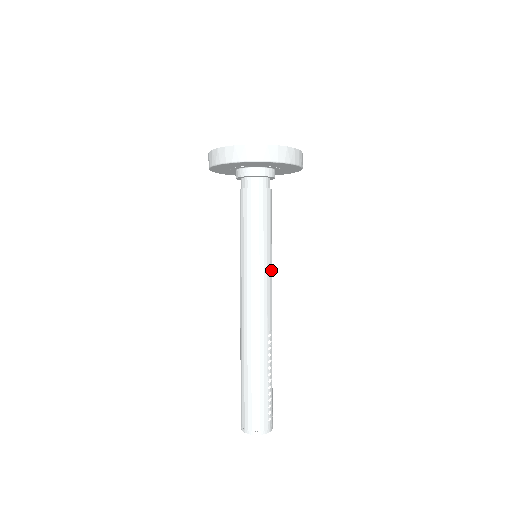
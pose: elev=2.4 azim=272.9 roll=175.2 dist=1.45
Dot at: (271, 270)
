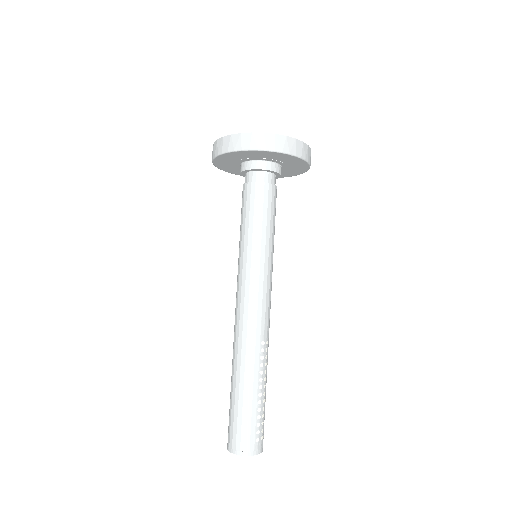
Dot at: (270, 271)
